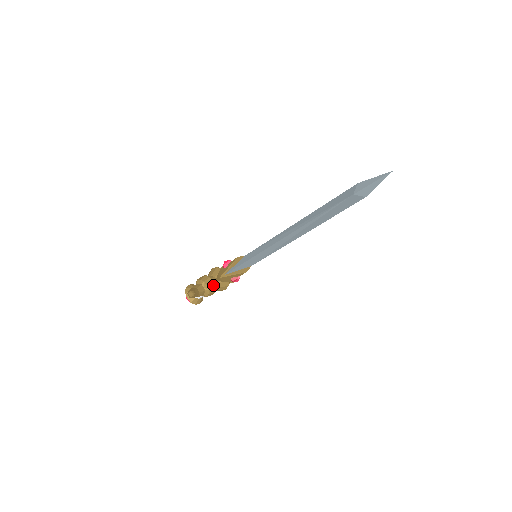
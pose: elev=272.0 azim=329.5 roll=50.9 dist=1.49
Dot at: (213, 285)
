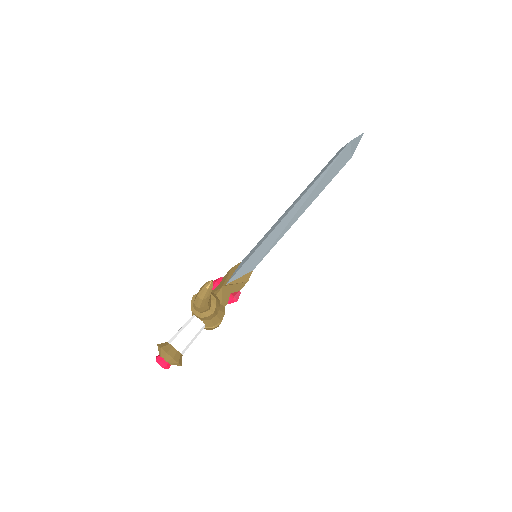
Dot at: (217, 297)
